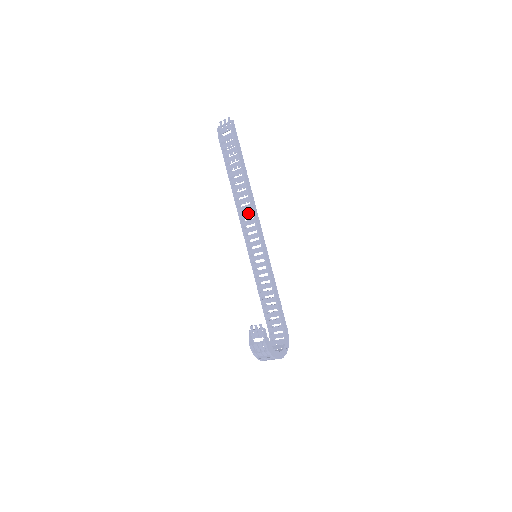
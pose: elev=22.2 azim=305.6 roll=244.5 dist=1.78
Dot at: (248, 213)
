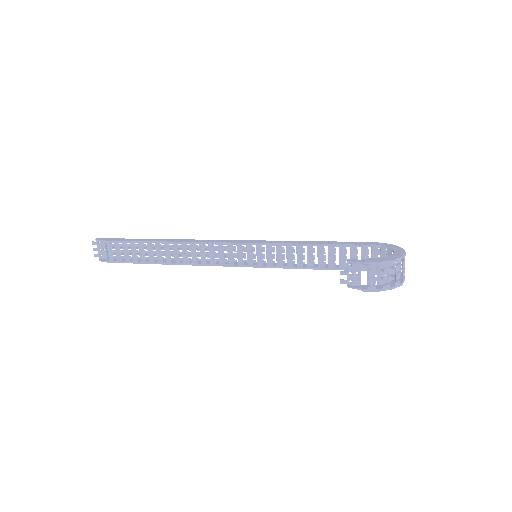
Dot at: (200, 251)
